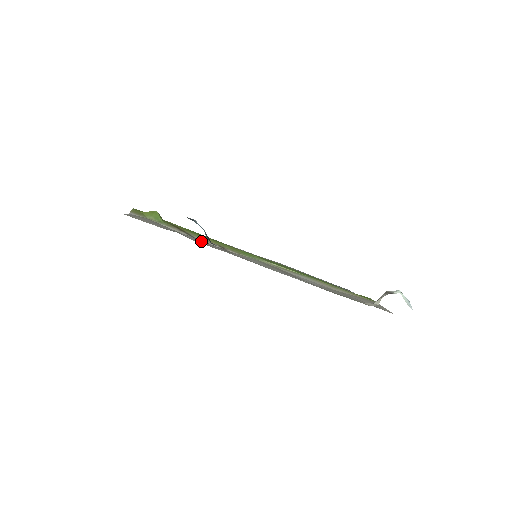
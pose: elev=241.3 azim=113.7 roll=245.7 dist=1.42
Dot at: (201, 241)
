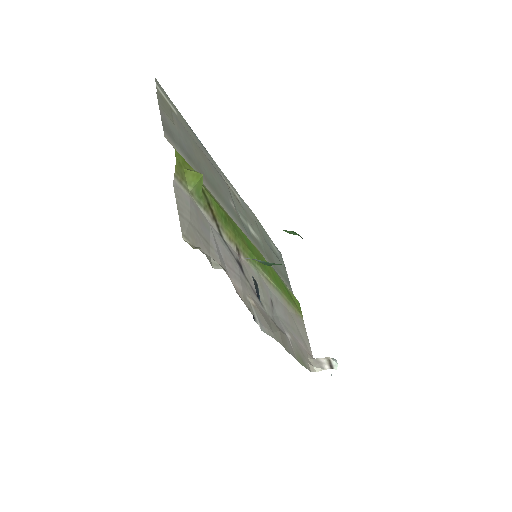
Dot at: (231, 260)
